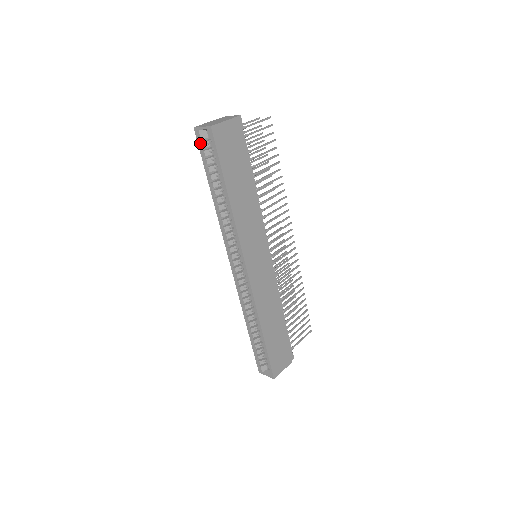
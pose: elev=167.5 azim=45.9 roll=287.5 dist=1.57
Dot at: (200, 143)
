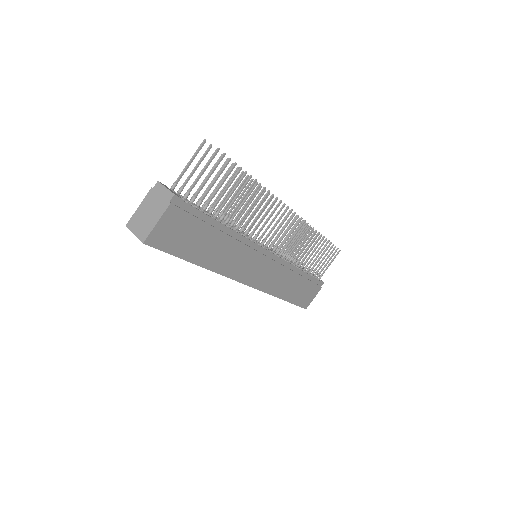
Dot at: occluded
